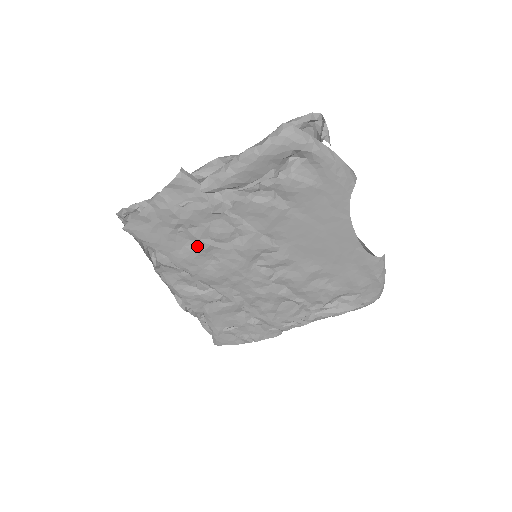
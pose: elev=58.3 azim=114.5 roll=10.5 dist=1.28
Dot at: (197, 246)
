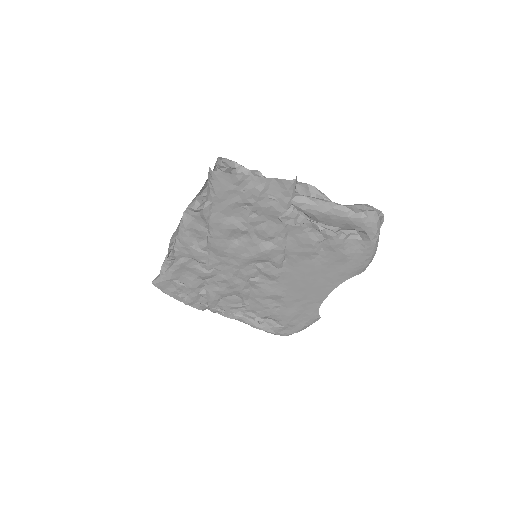
Dot at: (240, 224)
